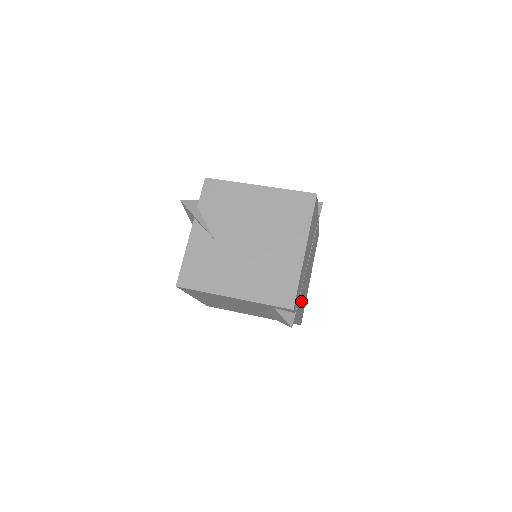
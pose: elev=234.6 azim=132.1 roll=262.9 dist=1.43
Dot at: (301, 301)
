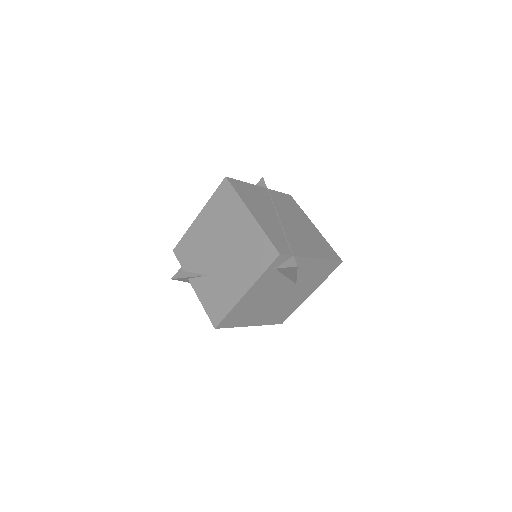
Dot at: (306, 246)
